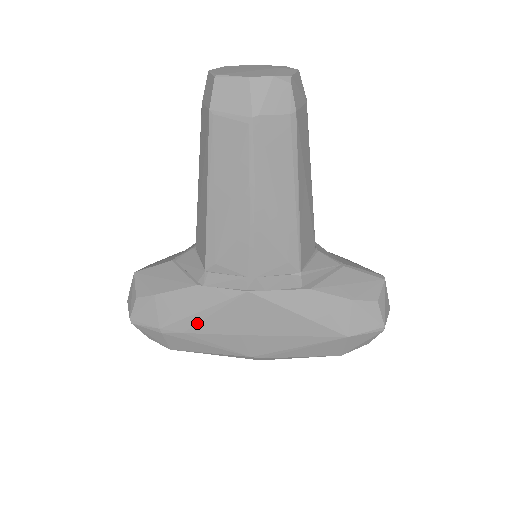
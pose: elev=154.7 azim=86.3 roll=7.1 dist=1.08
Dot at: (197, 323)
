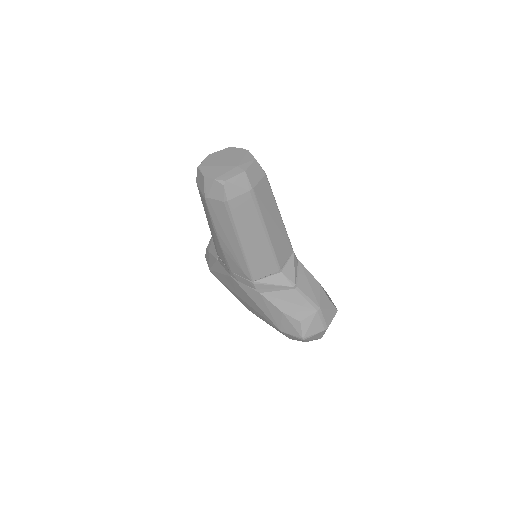
Dot at: (220, 277)
